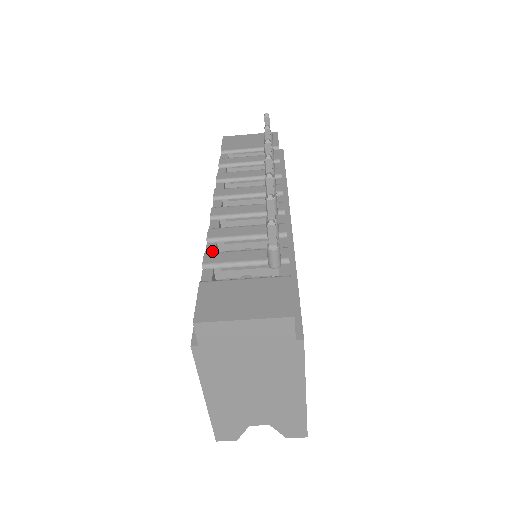
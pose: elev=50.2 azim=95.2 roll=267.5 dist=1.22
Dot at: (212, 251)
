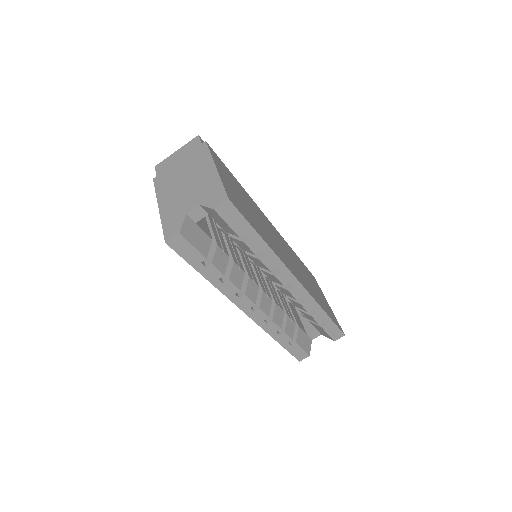
Dot at: occluded
